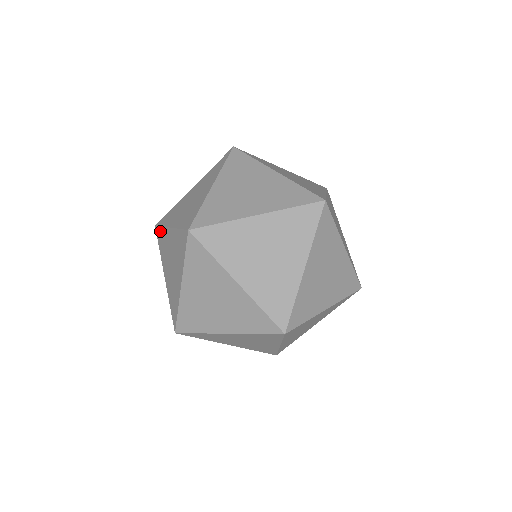
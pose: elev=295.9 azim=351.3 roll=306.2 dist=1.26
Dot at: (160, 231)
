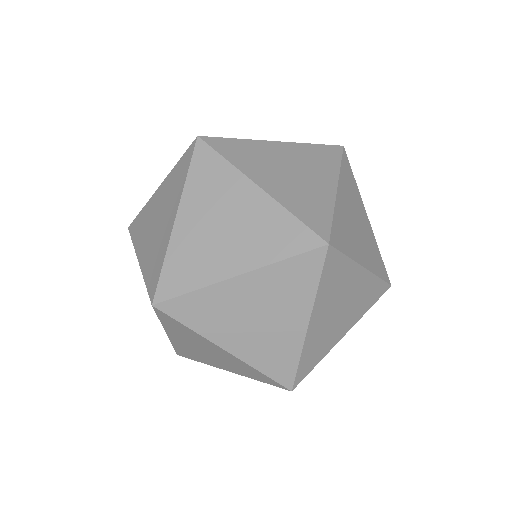
Dot at: (138, 218)
